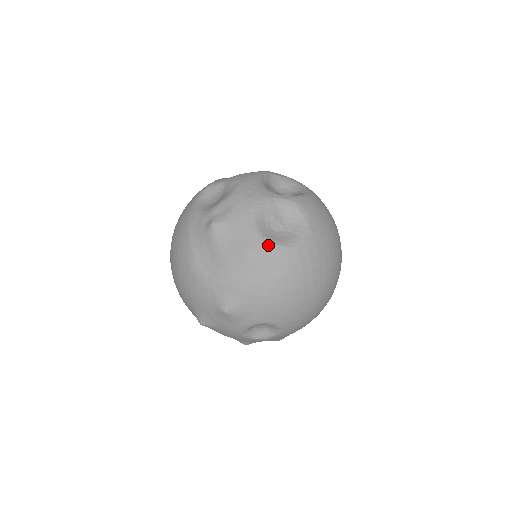
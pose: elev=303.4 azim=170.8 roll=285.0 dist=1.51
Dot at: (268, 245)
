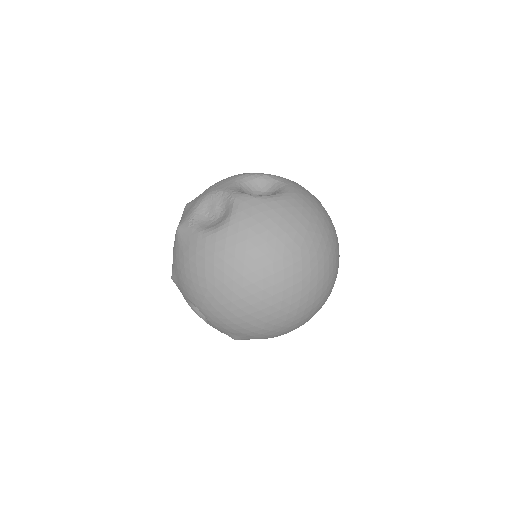
Dot at: (190, 227)
